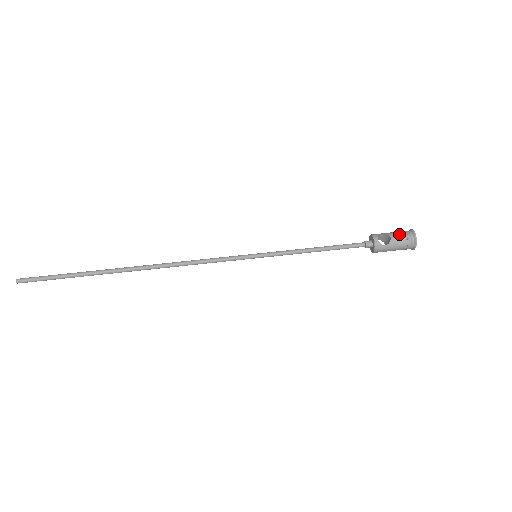
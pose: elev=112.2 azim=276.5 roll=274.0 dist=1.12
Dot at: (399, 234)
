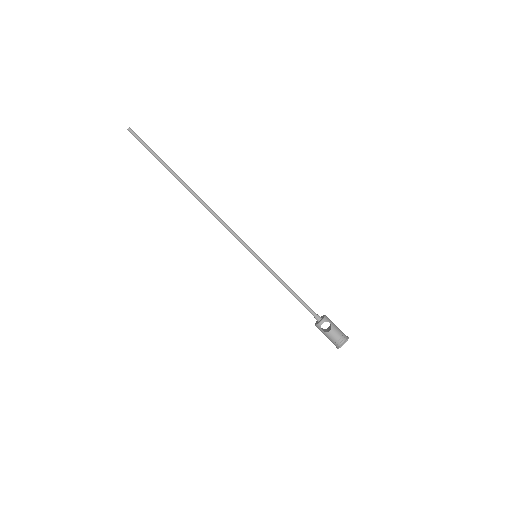
Dot at: (337, 334)
